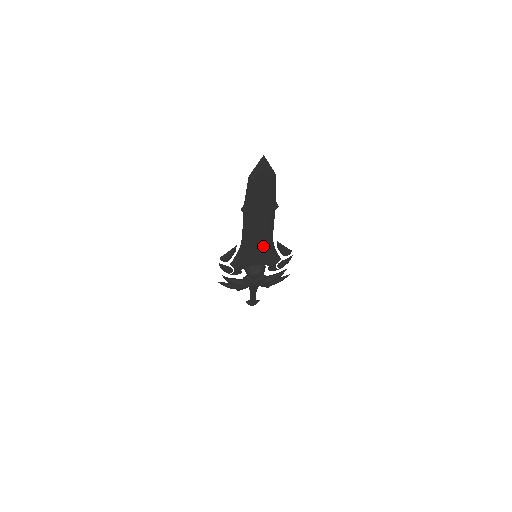
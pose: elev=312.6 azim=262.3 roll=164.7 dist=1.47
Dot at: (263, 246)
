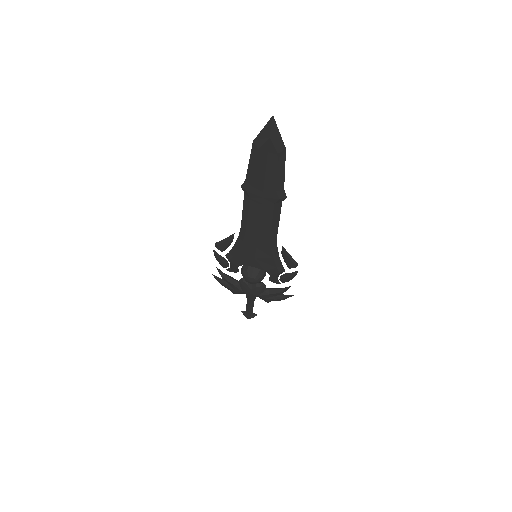
Dot at: (264, 245)
